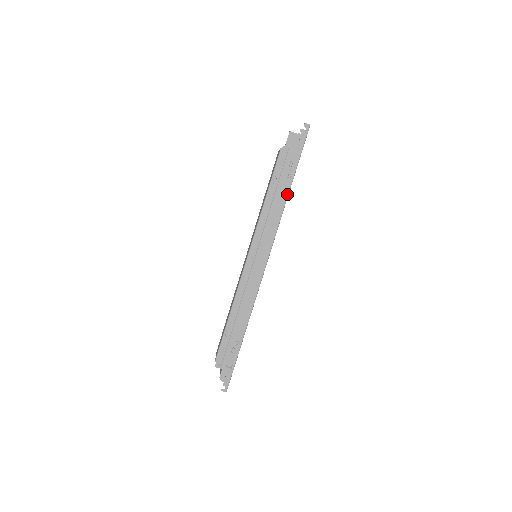
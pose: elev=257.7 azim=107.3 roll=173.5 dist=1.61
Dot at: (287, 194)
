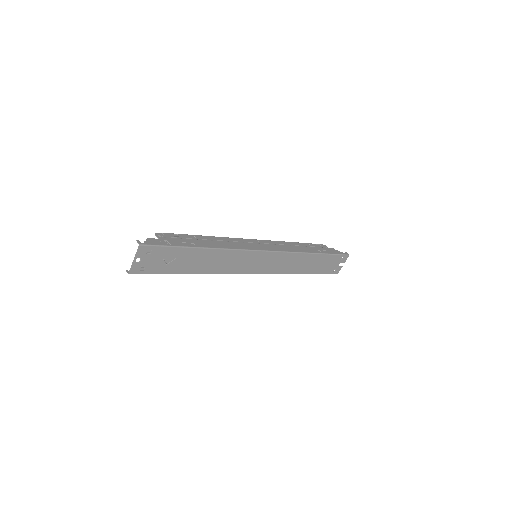
Dot at: (312, 252)
